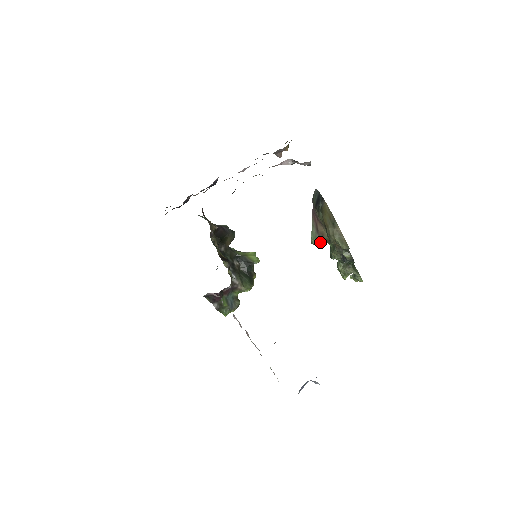
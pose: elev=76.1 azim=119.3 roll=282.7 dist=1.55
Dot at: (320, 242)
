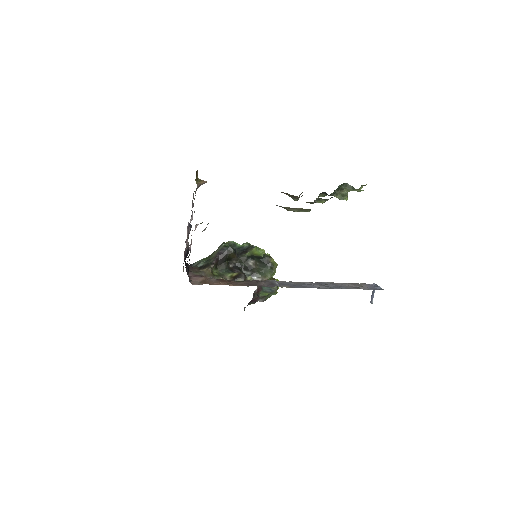
Dot at: occluded
